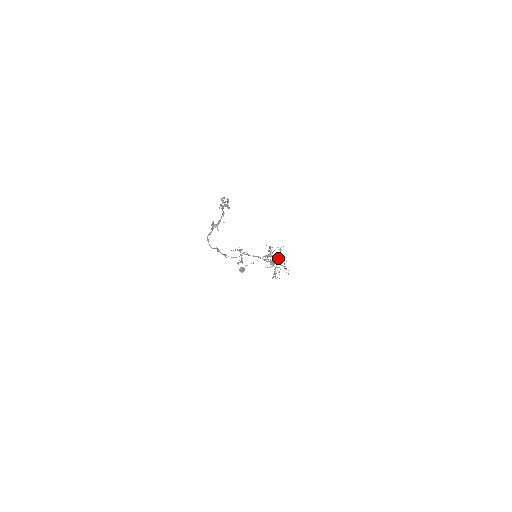
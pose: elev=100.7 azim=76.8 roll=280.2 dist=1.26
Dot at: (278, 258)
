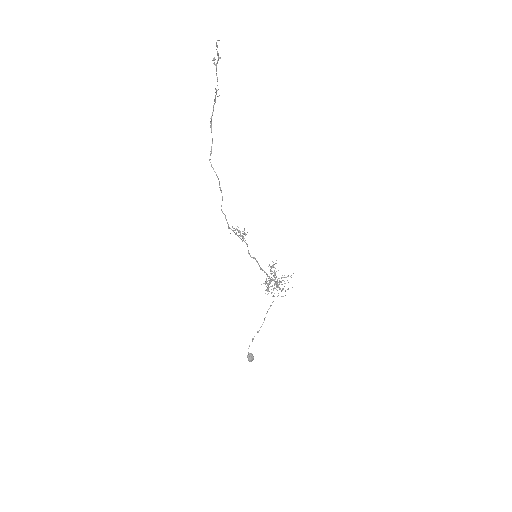
Dot at: occluded
